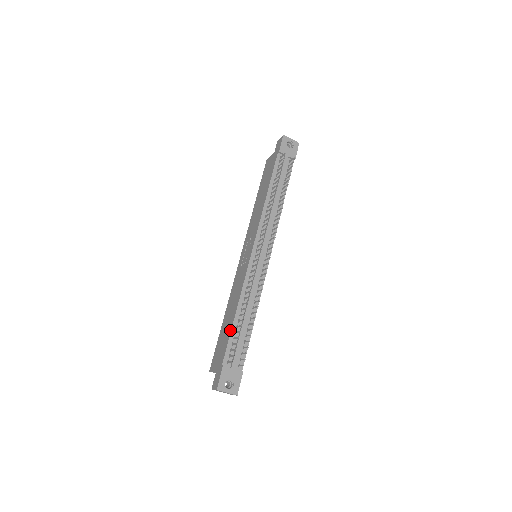
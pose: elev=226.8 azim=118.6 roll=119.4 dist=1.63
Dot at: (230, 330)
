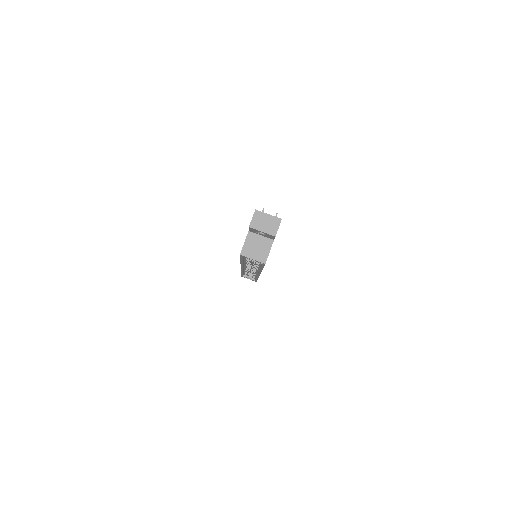
Dot at: occluded
